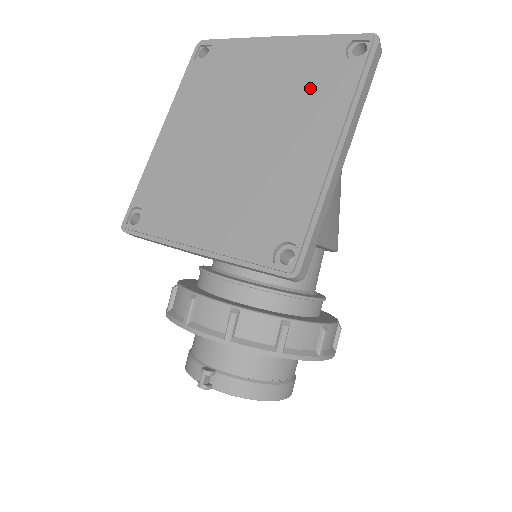
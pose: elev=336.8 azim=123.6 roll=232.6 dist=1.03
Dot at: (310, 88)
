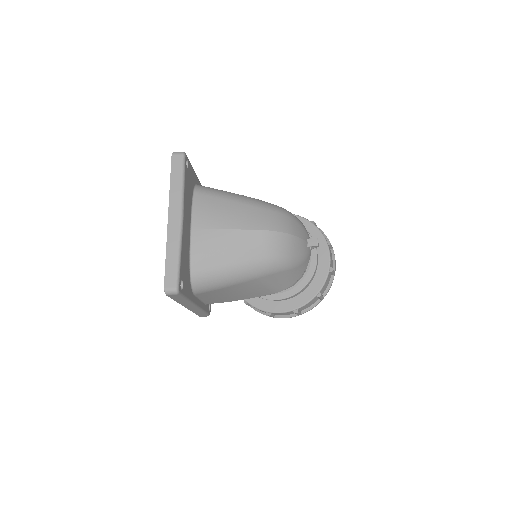
Dot at: occluded
